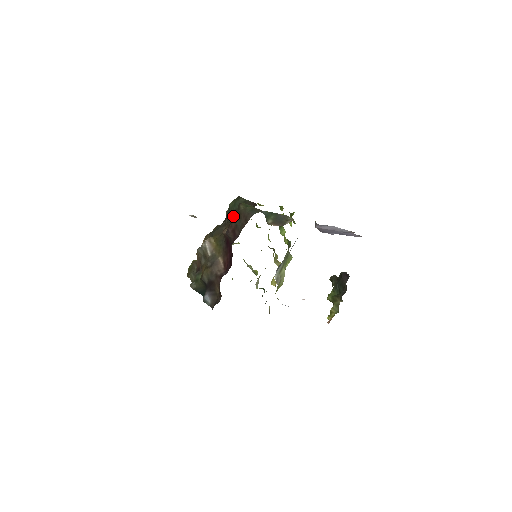
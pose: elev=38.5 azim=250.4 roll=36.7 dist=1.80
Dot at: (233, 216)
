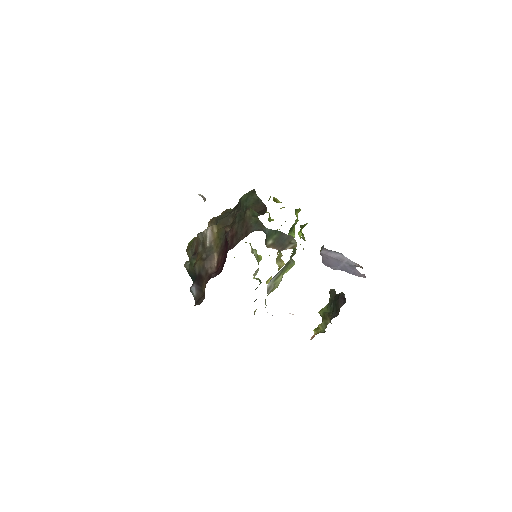
Dot at: (237, 219)
